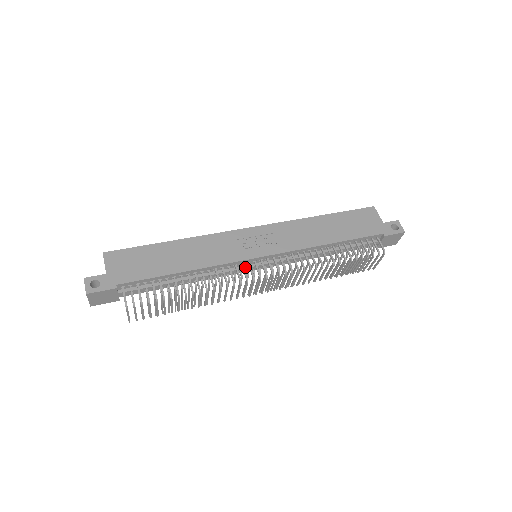
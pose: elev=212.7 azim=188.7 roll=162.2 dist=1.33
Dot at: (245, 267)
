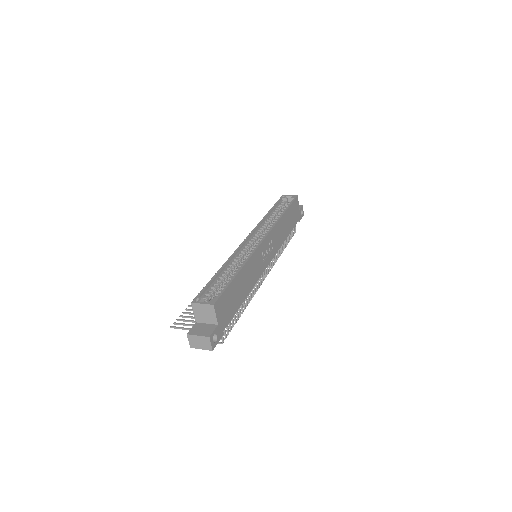
Dot at: occluded
